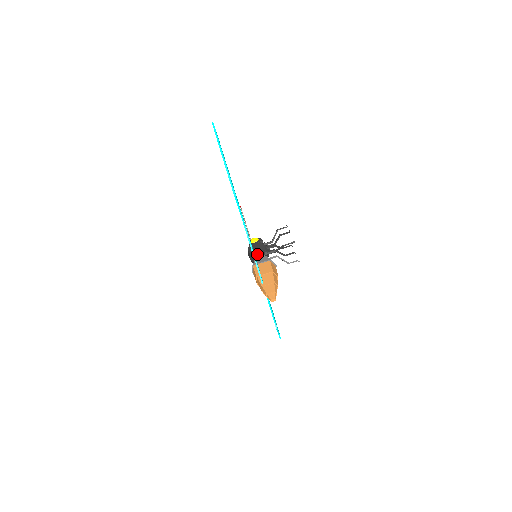
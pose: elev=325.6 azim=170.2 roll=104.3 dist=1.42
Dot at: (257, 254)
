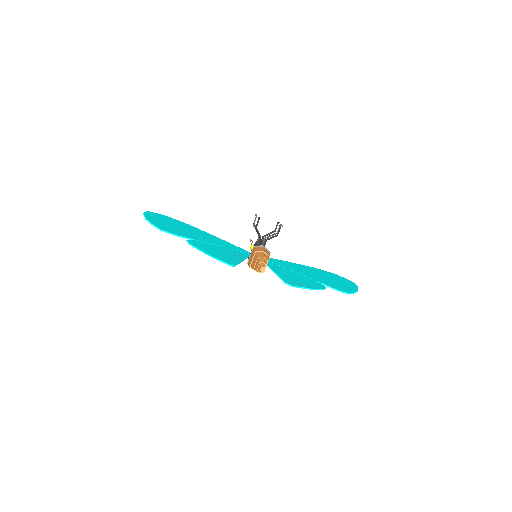
Dot at: occluded
